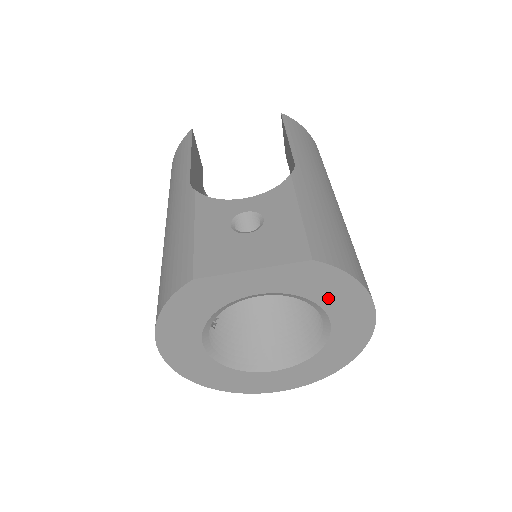
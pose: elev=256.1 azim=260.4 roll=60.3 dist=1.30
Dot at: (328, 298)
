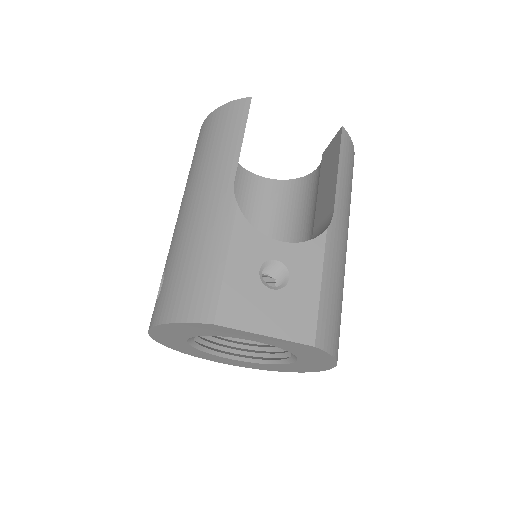
Dot at: (306, 357)
